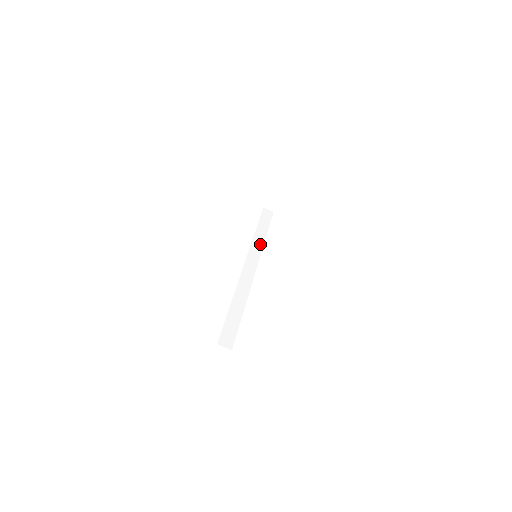
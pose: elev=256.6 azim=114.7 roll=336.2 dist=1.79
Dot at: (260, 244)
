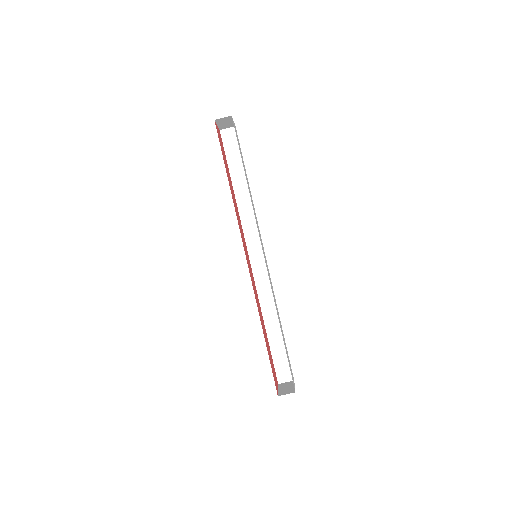
Dot at: (249, 208)
